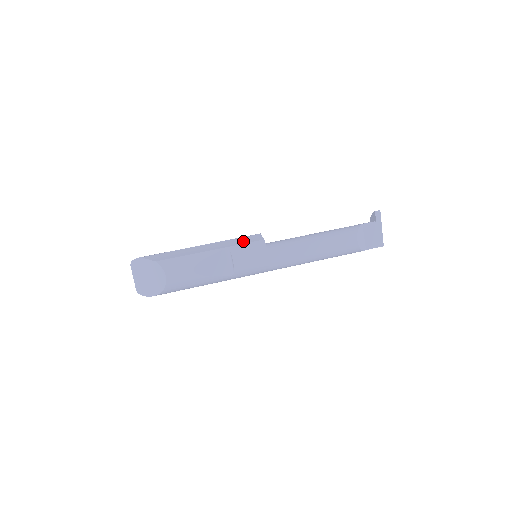
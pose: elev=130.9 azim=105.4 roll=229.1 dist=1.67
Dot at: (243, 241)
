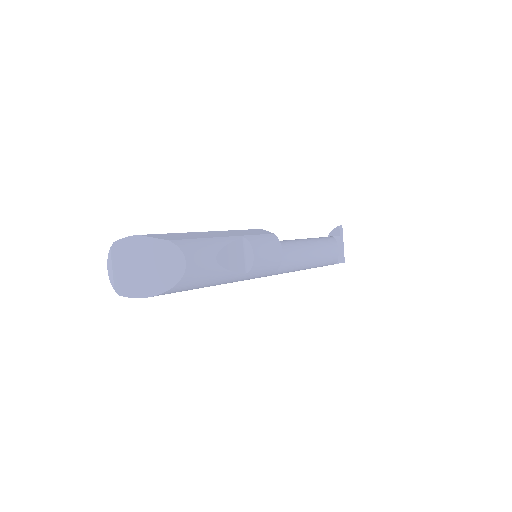
Dot at: (254, 232)
